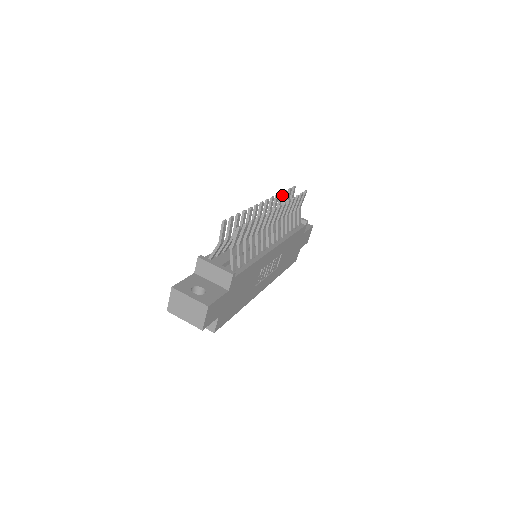
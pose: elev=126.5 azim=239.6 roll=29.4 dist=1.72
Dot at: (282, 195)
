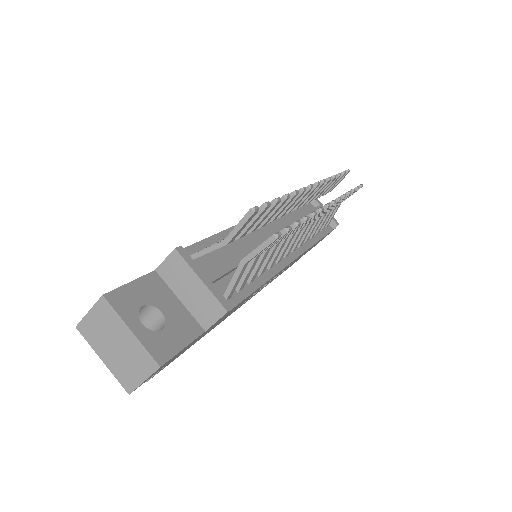
Dot at: (333, 179)
